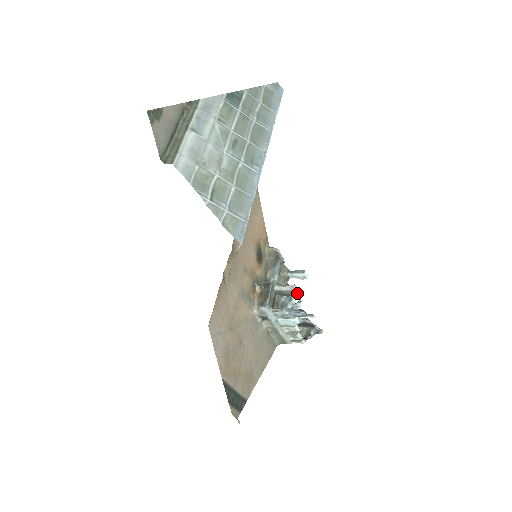
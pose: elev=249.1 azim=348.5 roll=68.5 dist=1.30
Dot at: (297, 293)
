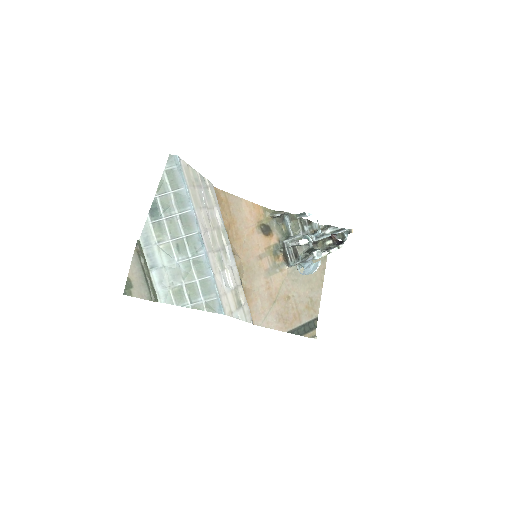
Dot at: occluded
